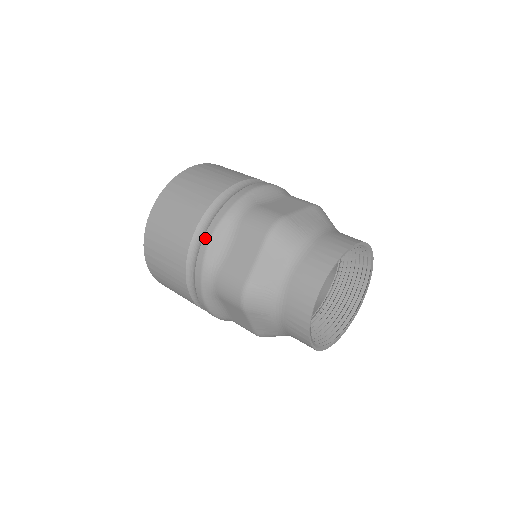
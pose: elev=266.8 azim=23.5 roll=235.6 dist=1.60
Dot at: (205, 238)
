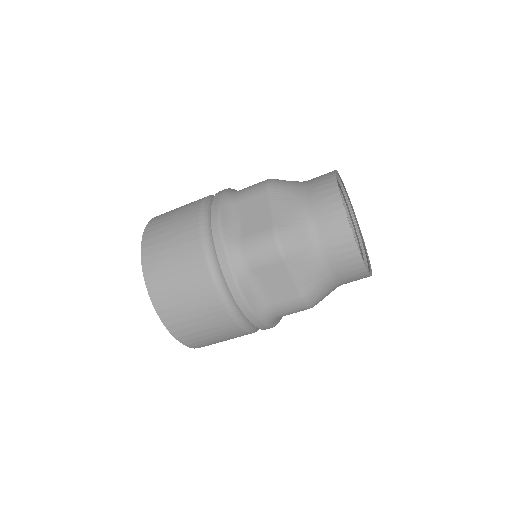
Dot at: (213, 223)
